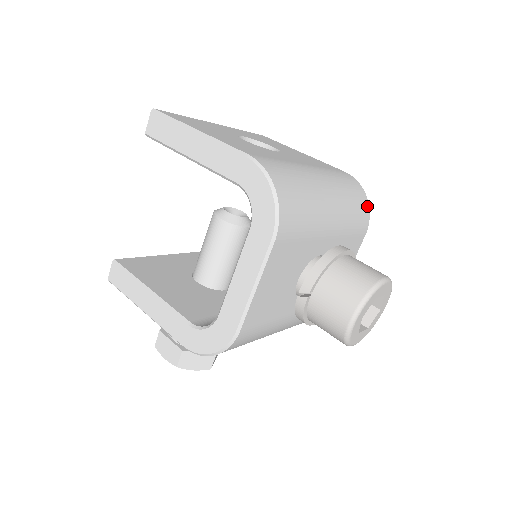
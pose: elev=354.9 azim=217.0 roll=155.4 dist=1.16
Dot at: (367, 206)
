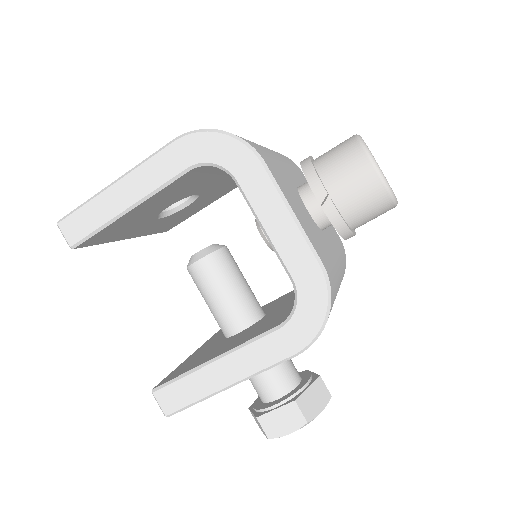
Dot at: occluded
